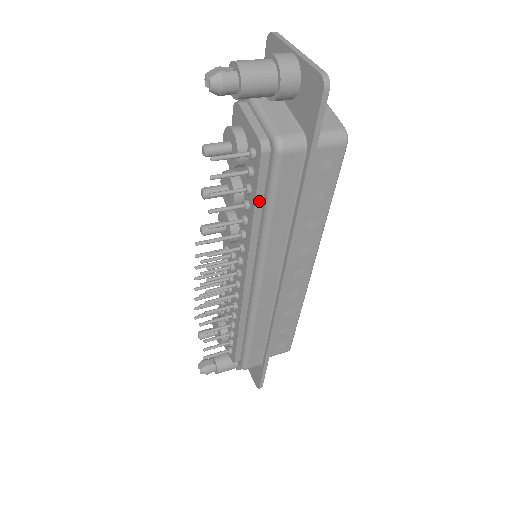
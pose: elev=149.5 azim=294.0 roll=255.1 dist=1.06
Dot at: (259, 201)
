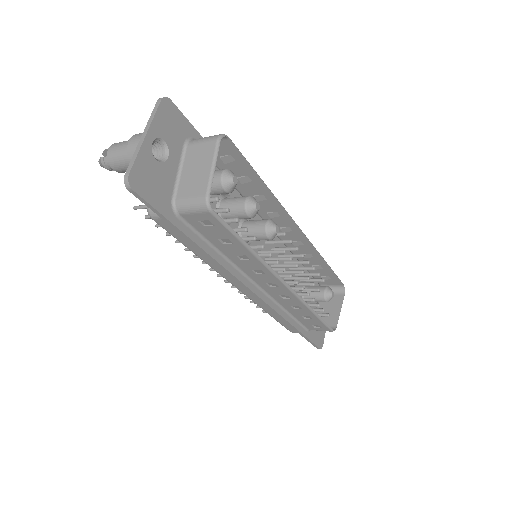
Dot at: occluded
